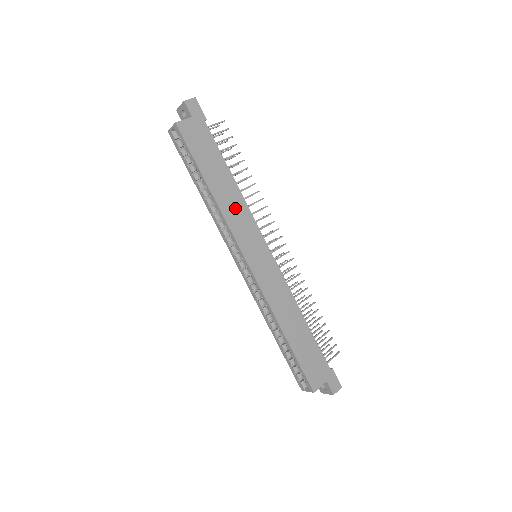
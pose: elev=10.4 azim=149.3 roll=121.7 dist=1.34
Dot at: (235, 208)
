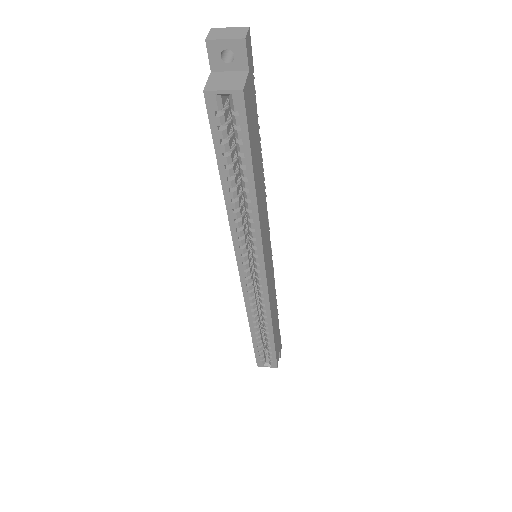
Dot at: (263, 209)
